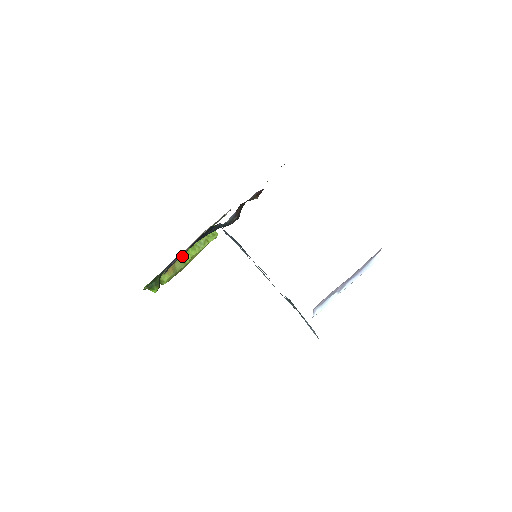
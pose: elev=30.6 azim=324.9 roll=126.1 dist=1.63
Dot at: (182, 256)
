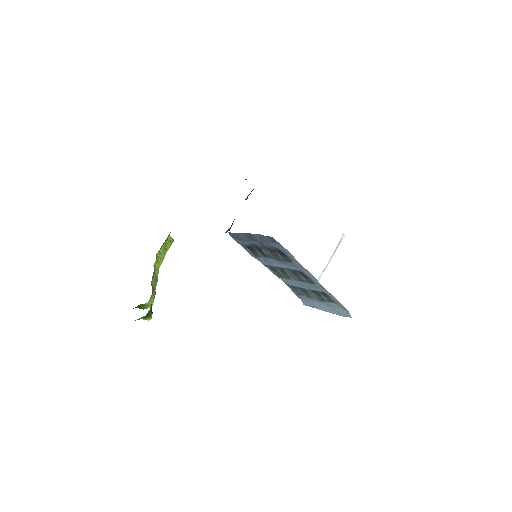
Dot at: (153, 272)
